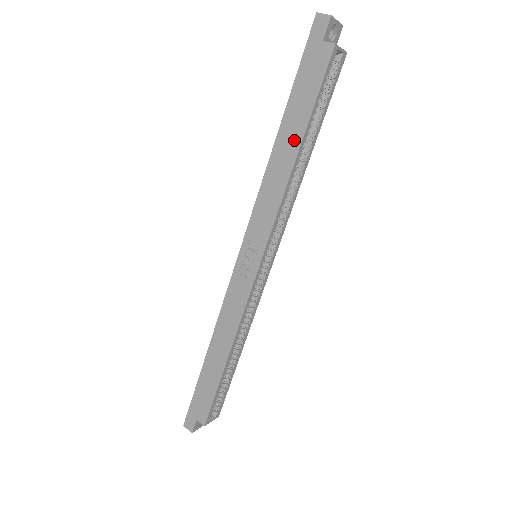
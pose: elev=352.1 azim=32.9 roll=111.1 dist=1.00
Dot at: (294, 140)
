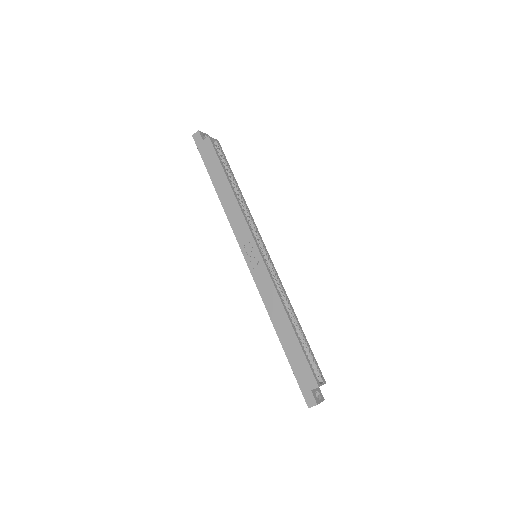
Dot at: (224, 183)
